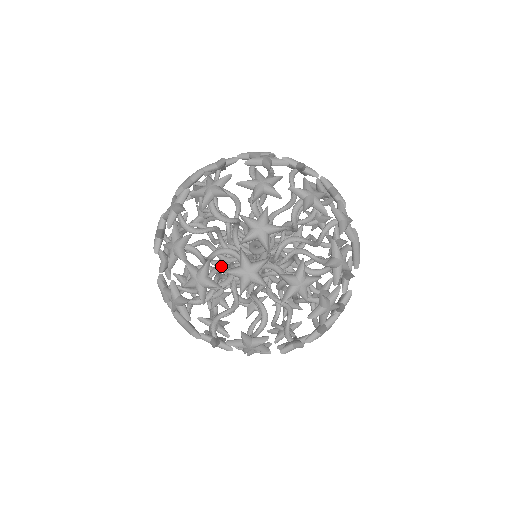
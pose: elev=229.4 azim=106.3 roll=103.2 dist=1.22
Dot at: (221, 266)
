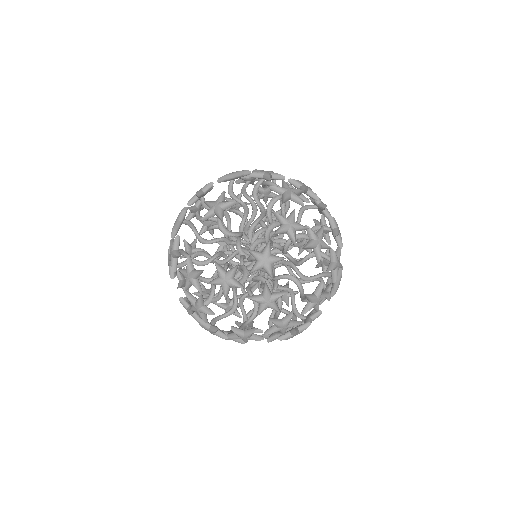
Dot at: occluded
